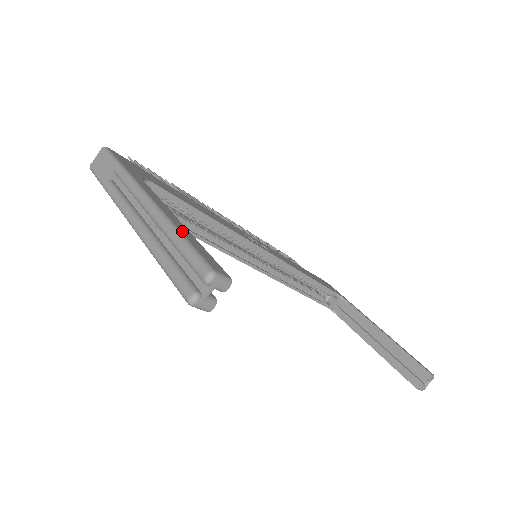
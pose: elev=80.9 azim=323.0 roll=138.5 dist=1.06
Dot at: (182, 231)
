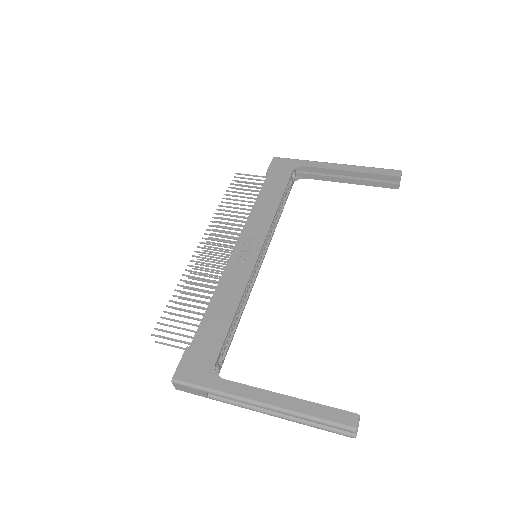
Dot at: (307, 412)
